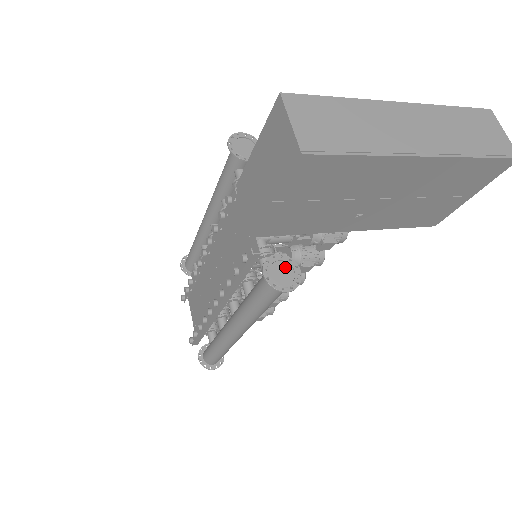
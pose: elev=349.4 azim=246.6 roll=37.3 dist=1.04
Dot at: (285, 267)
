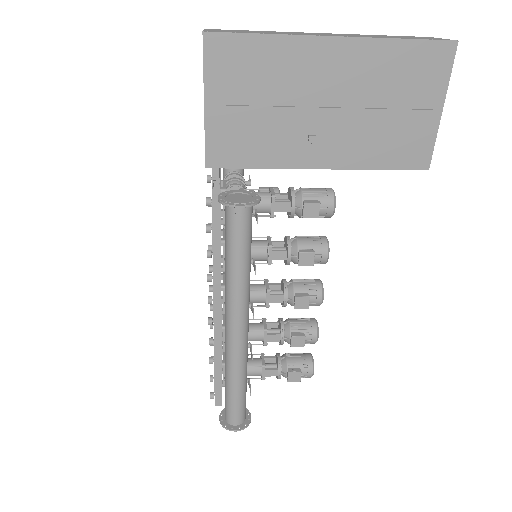
Dot at: (244, 196)
